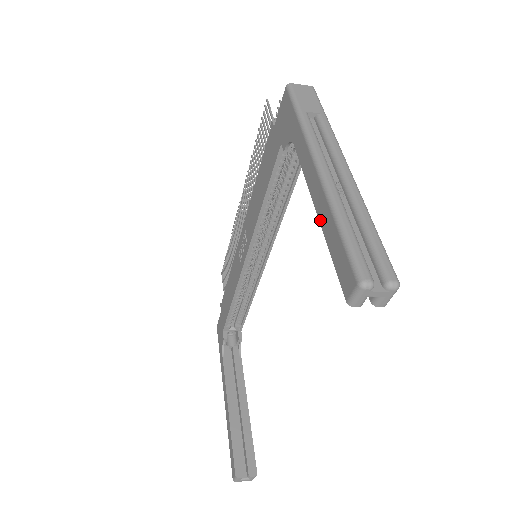
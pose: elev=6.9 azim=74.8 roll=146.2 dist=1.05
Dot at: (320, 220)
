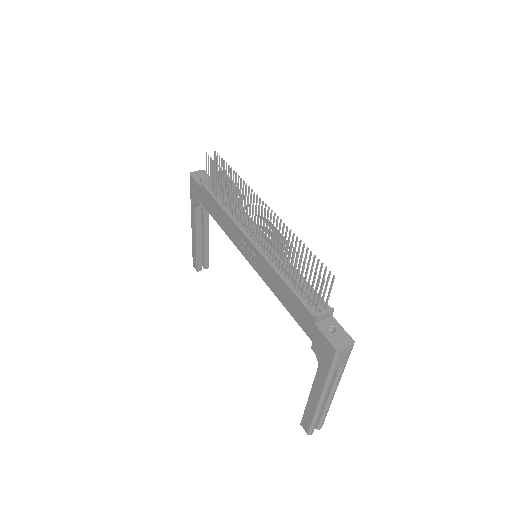
Dot at: (308, 403)
